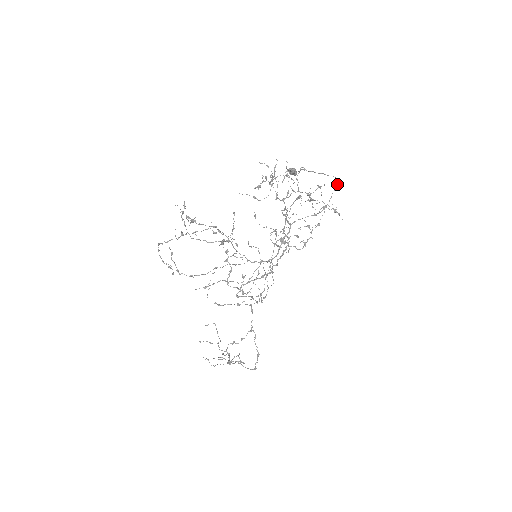
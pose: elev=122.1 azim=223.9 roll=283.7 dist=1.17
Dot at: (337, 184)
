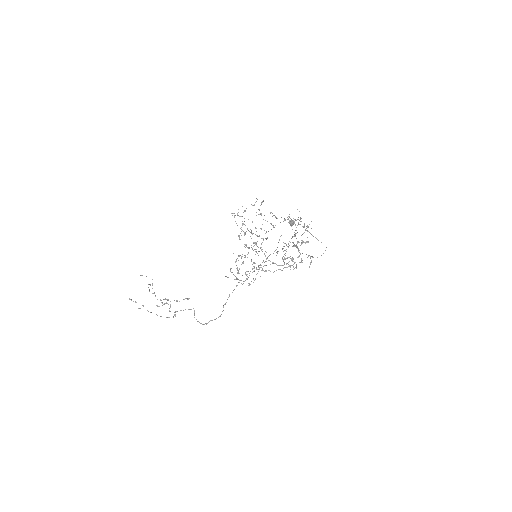
Dot at: occluded
